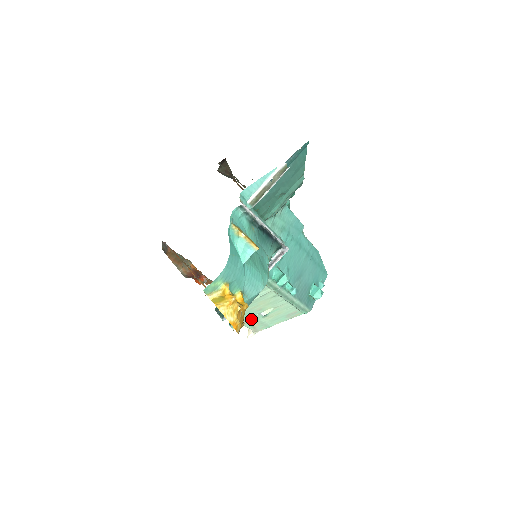
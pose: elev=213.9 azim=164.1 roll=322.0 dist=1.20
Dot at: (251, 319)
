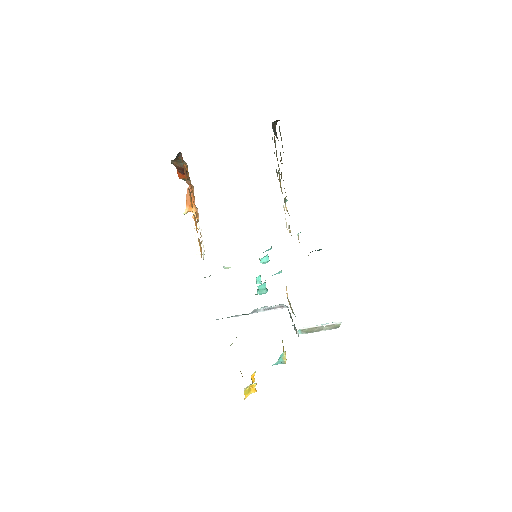
Dot at: occluded
